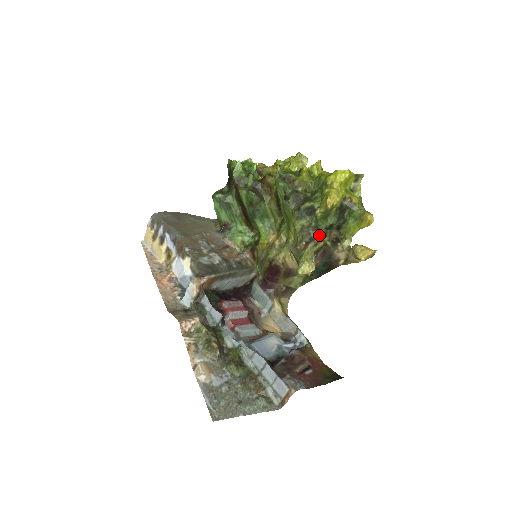
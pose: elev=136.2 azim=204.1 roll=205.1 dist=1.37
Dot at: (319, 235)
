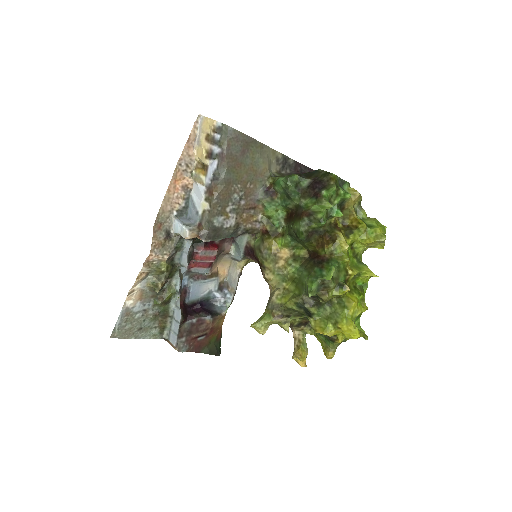
Dot at: (296, 318)
